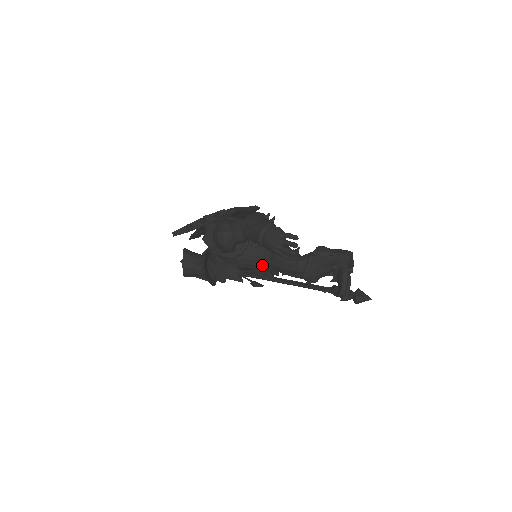
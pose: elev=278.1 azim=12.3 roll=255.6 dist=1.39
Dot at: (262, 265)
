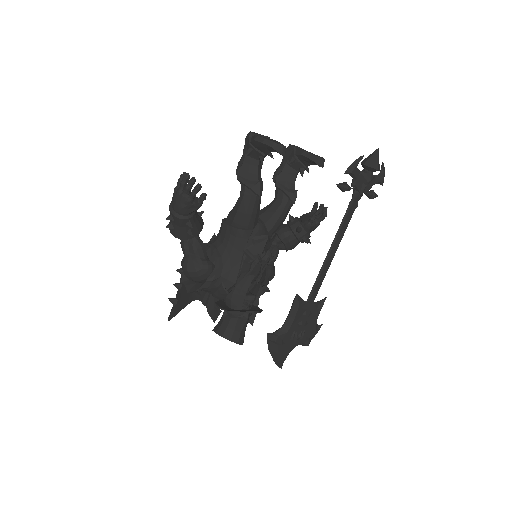
Dot at: (240, 241)
